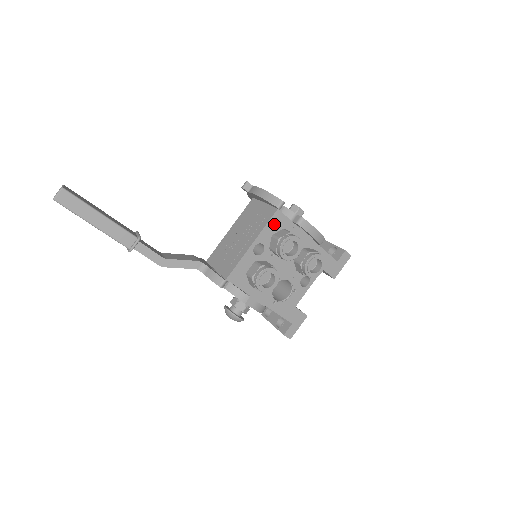
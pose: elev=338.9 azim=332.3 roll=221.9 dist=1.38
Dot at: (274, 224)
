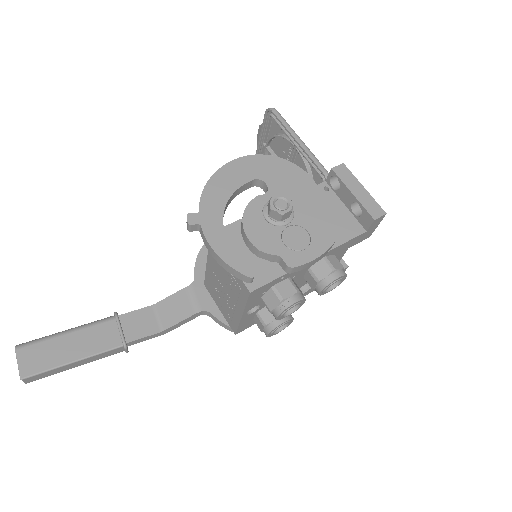
Dot at: (256, 296)
